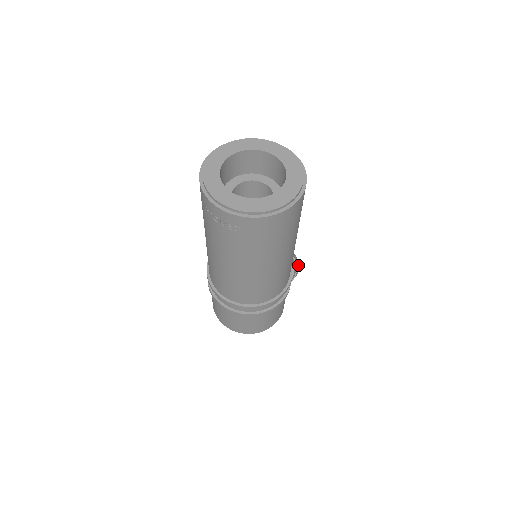
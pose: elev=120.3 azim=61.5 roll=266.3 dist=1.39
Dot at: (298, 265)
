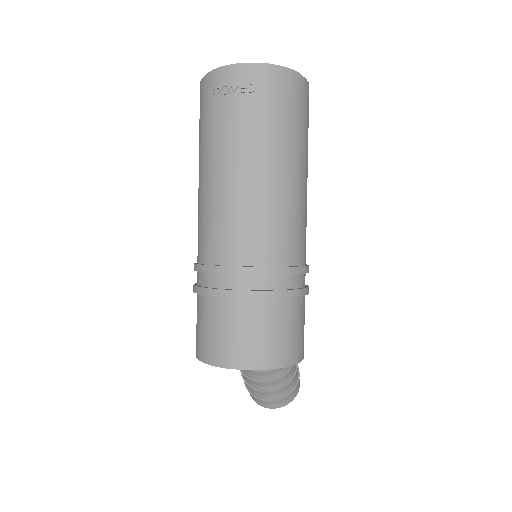
Dot at: occluded
